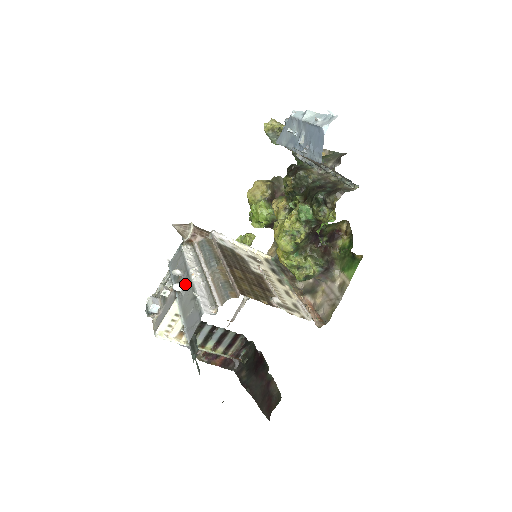
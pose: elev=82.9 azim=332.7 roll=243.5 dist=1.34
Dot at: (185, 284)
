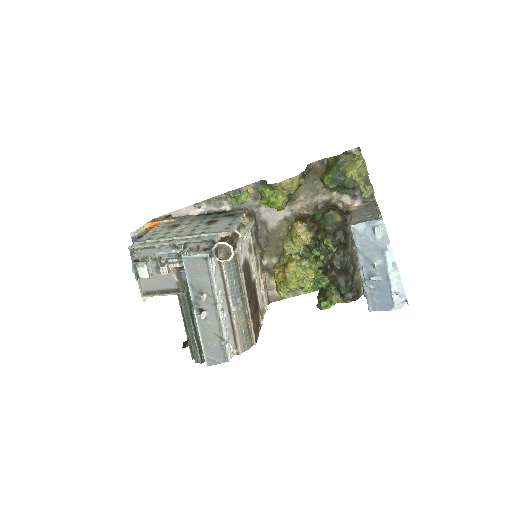
Dot at: (210, 311)
